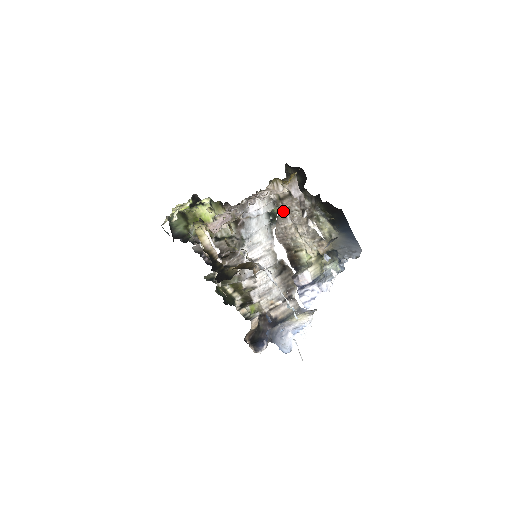
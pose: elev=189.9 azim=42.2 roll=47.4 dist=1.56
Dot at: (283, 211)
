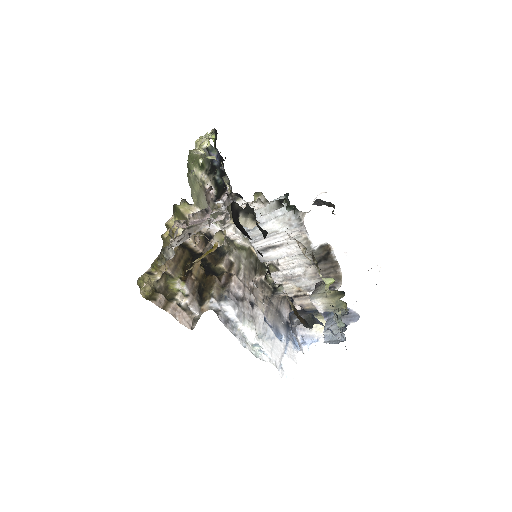
Dot at: occluded
